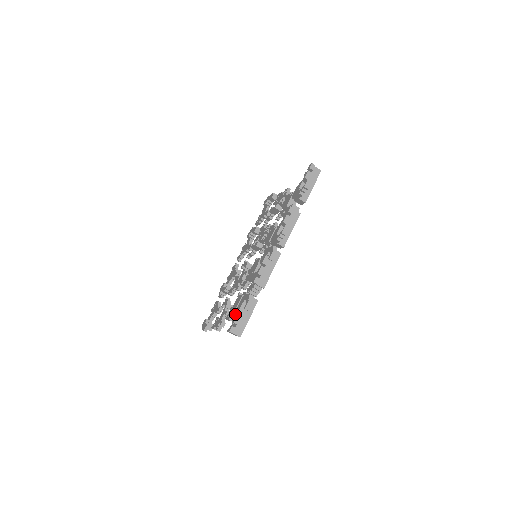
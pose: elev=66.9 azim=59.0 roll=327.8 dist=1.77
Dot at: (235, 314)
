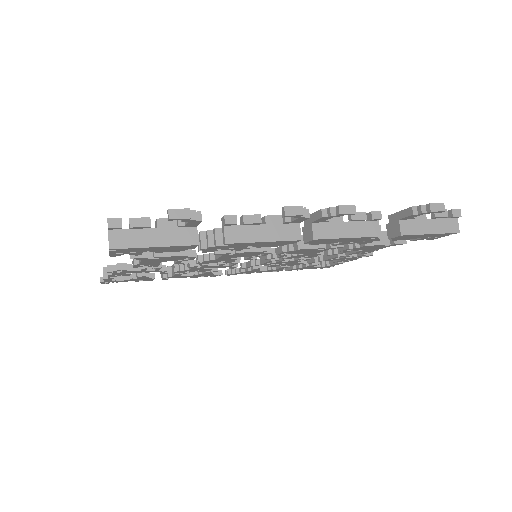
Dot at: occluded
